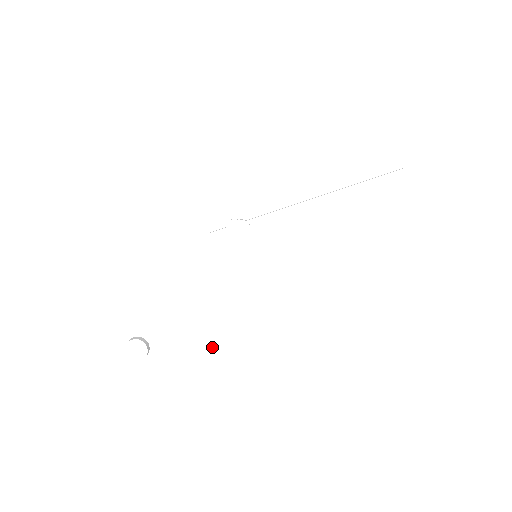
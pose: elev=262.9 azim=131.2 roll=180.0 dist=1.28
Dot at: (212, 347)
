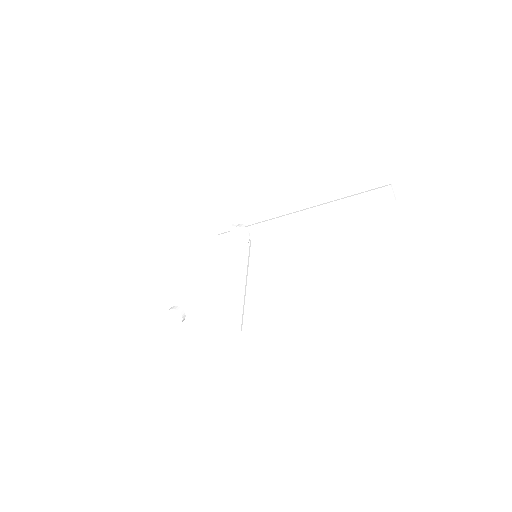
Dot at: (228, 321)
